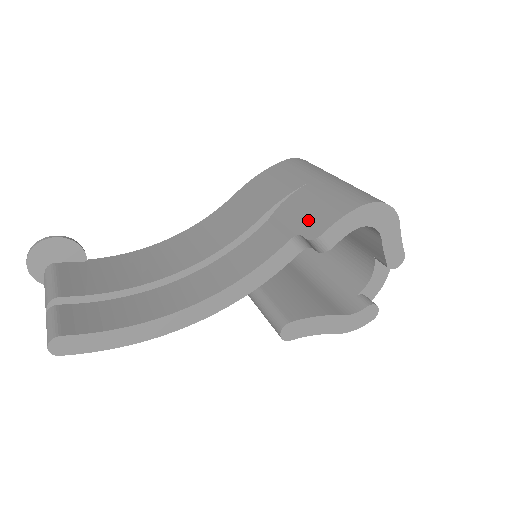
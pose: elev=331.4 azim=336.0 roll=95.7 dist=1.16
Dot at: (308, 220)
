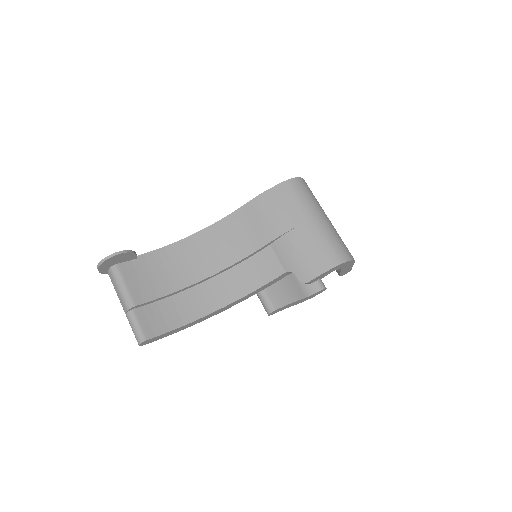
Dot at: (301, 264)
